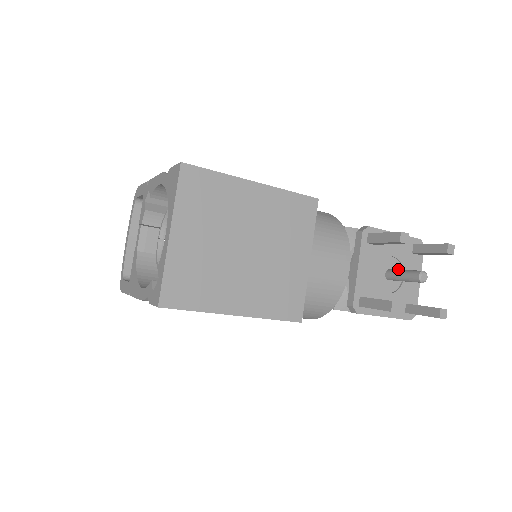
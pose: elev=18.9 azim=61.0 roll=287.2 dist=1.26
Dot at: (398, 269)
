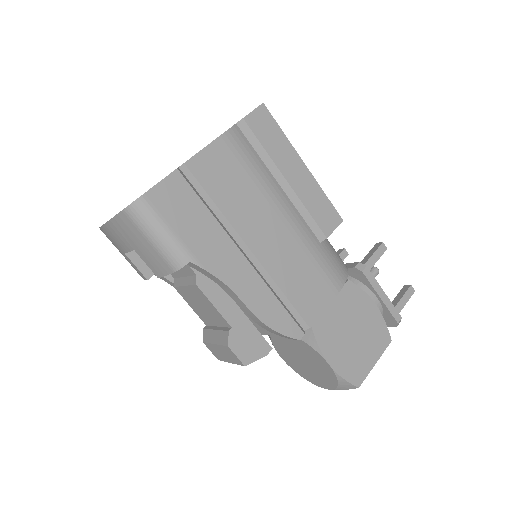
Dot at: occluded
